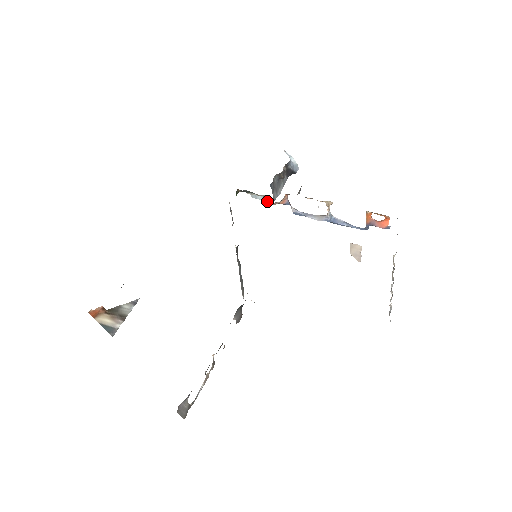
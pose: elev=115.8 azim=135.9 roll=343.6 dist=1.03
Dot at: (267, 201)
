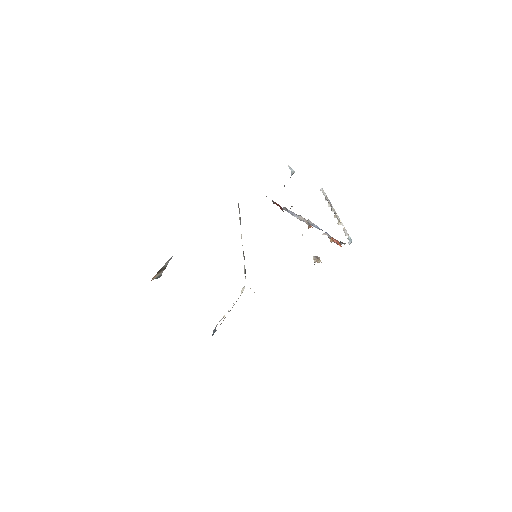
Dot at: (266, 196)
